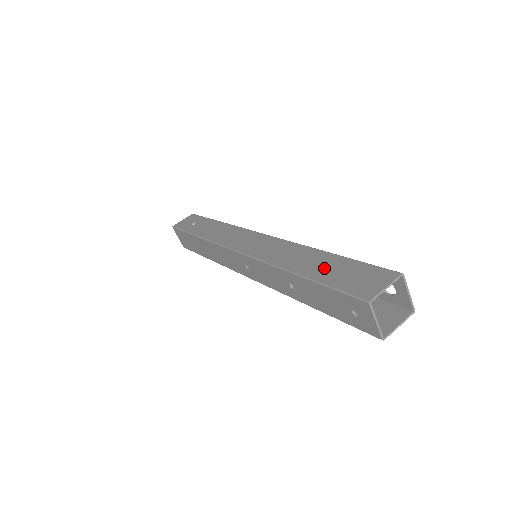
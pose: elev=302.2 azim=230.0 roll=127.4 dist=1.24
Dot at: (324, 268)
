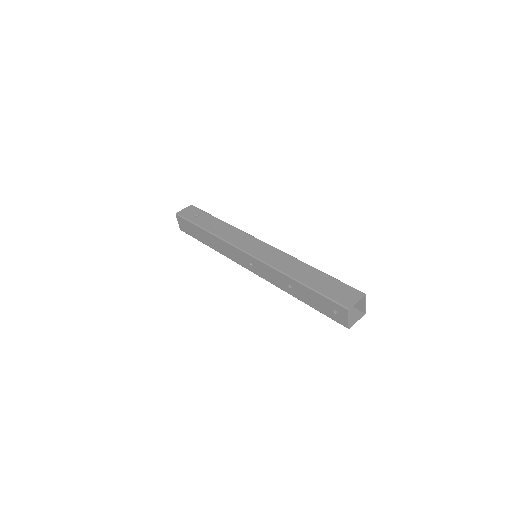
Dot at: (316, 281)
